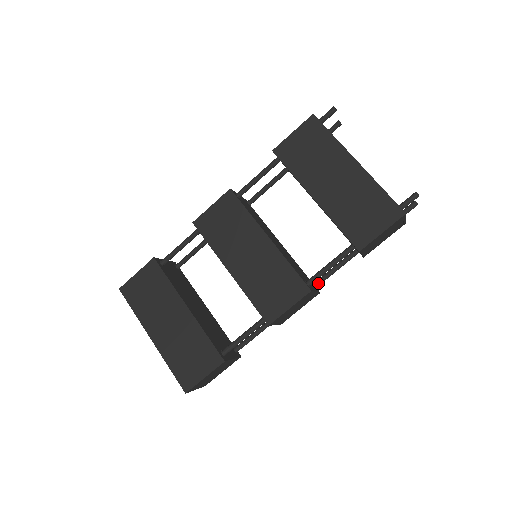
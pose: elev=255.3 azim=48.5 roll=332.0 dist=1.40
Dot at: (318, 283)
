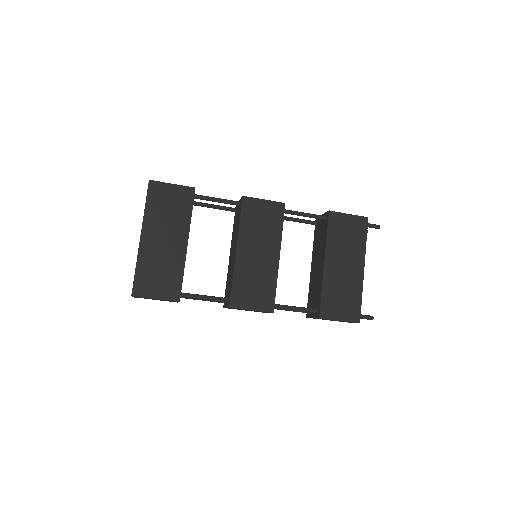
Dot at: occluded
